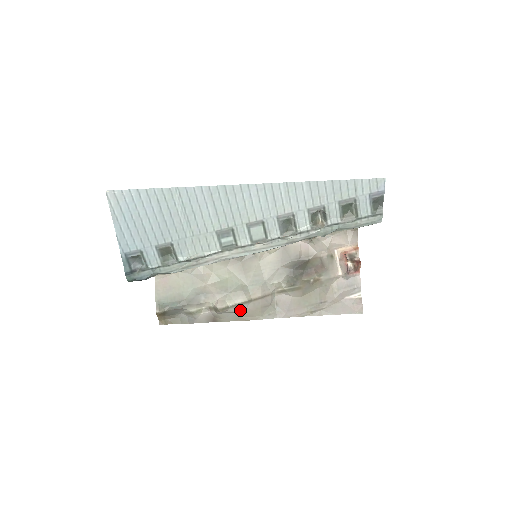
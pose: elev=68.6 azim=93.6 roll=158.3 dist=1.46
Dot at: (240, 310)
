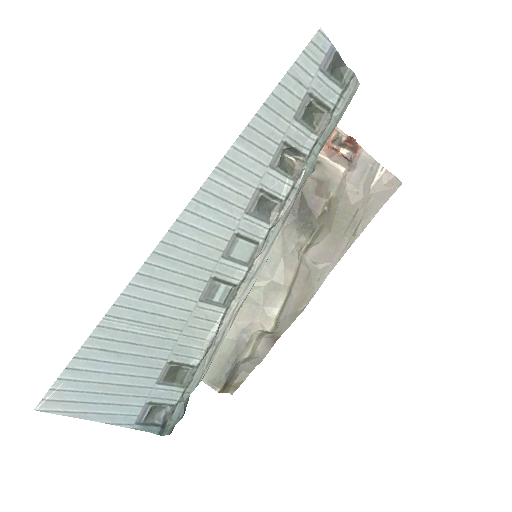
Dot at: (289, 308)
